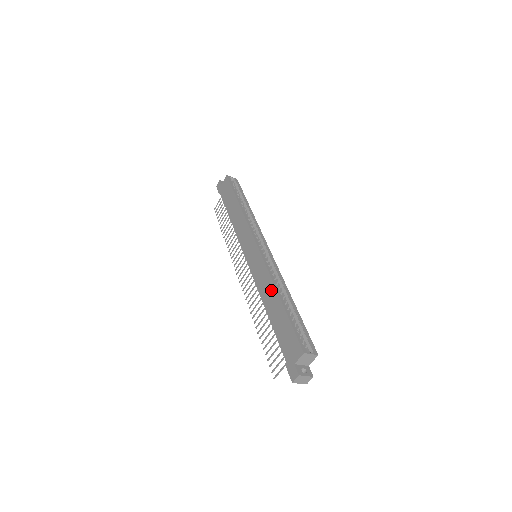
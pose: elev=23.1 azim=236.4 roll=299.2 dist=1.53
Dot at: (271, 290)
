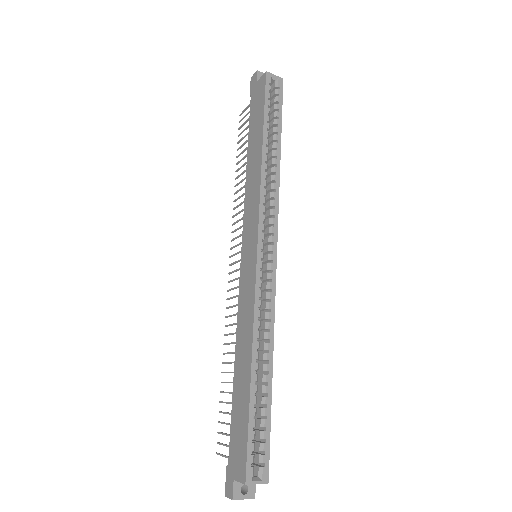
Dot at: (247, 344)
